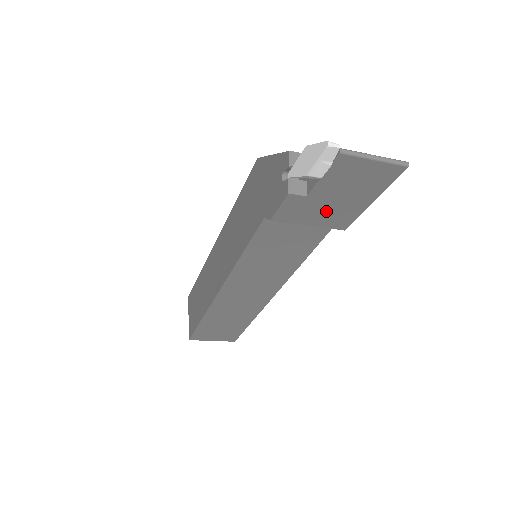
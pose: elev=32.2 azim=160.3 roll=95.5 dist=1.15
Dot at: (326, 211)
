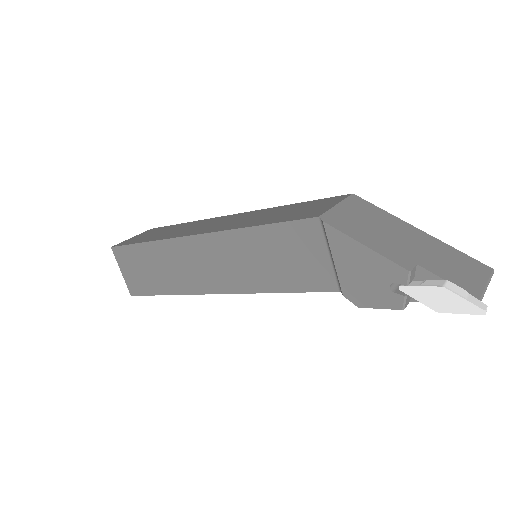
Dot at: occluded
